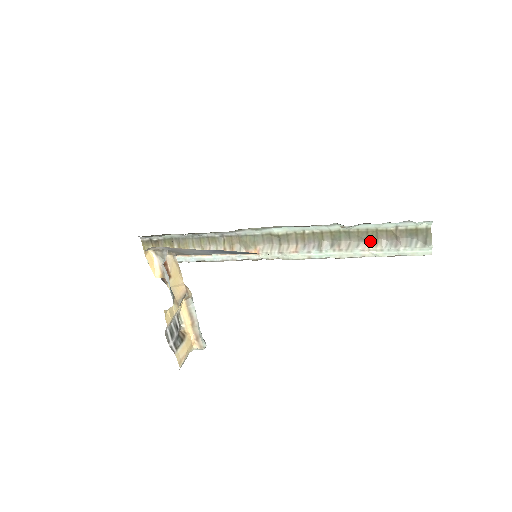
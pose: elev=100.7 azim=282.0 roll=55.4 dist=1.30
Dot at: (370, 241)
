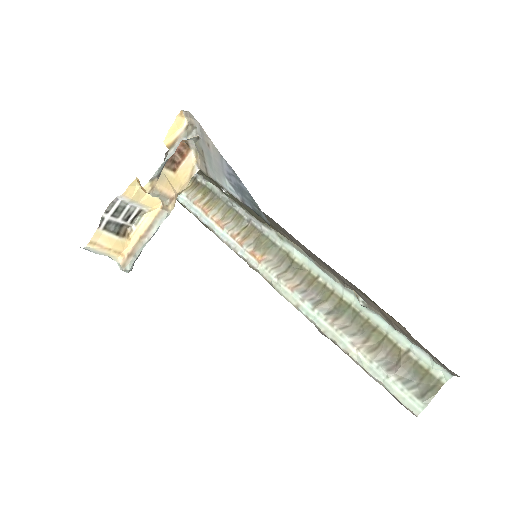
Dot at: (369, 342)
